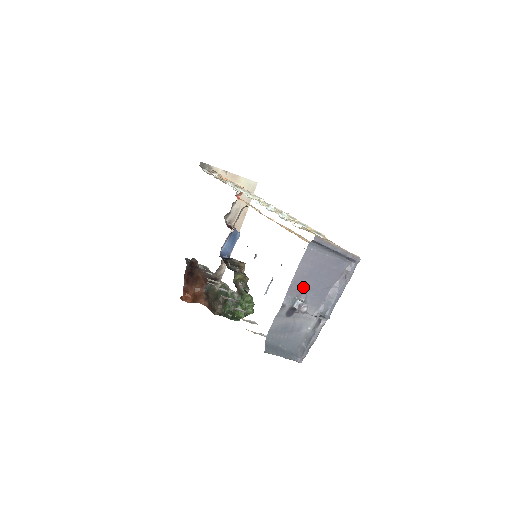
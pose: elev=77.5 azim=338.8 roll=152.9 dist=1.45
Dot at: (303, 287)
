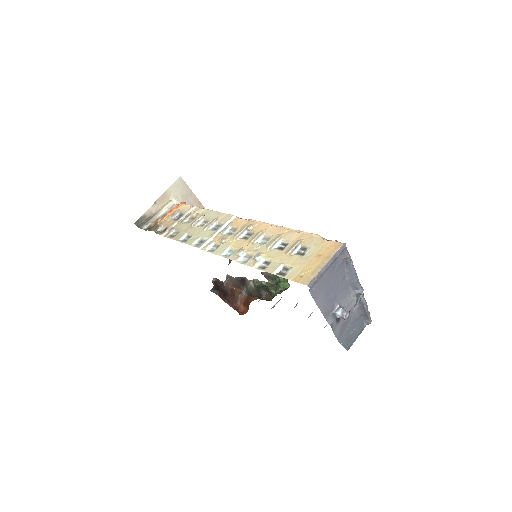
Dot at: (330, 303)
